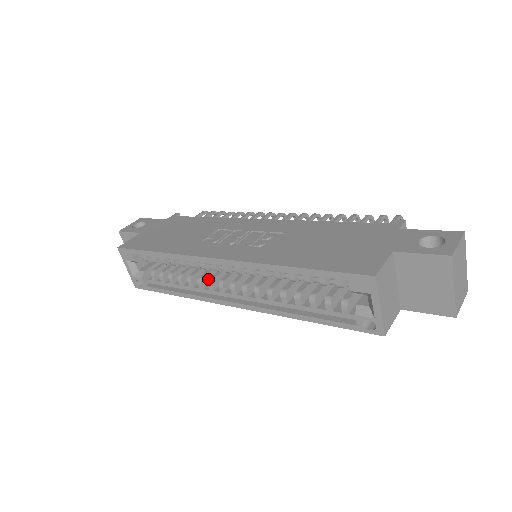
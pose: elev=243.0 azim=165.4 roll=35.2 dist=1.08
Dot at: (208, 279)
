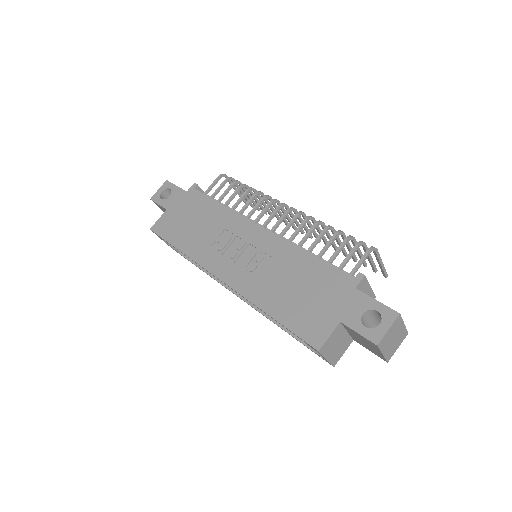
Dot at: occluded
